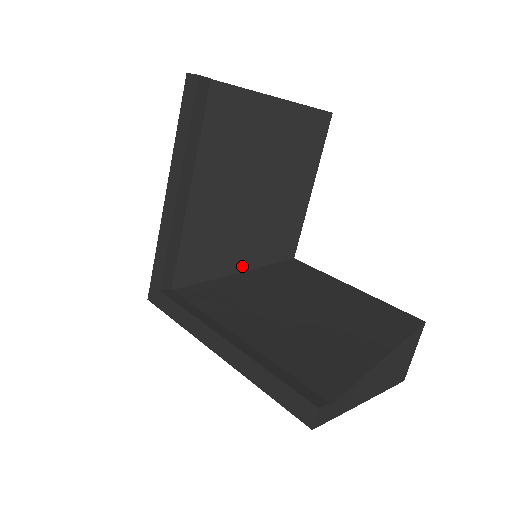
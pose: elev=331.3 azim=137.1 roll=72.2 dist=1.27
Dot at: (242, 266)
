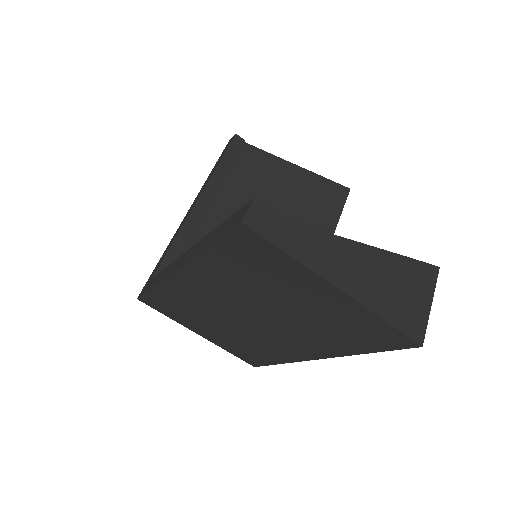
Dot at: occluded
